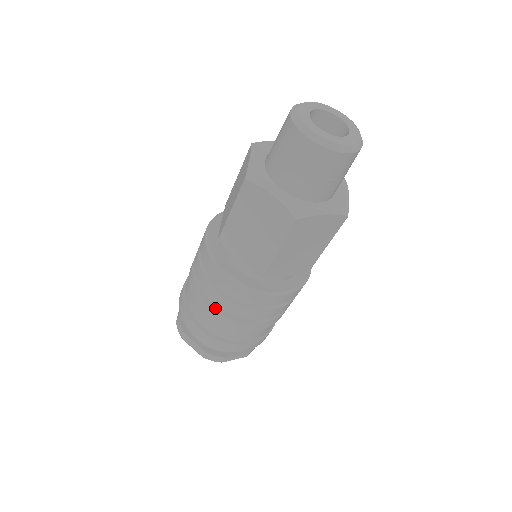
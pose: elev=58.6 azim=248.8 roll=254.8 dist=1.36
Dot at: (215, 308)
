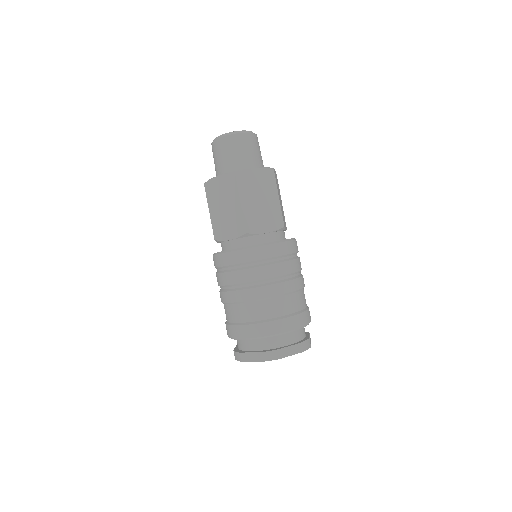
Dot at: (237, 290)
